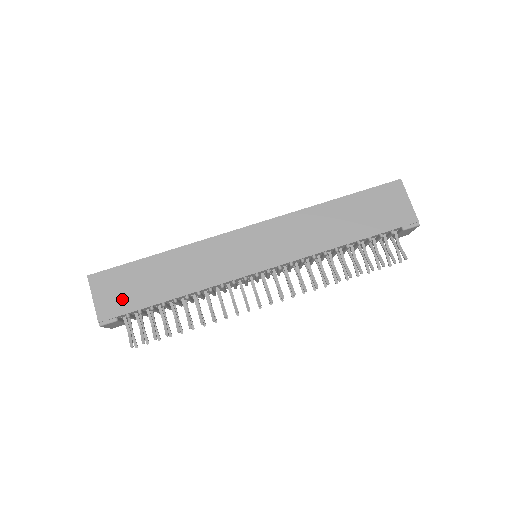
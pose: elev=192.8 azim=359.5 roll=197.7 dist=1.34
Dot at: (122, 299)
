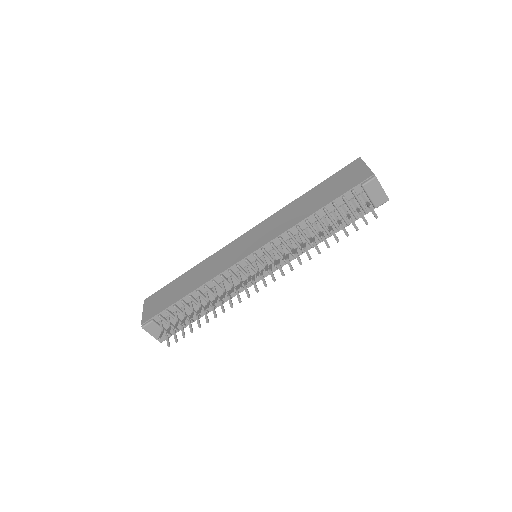
Dot at: (158, 306)
